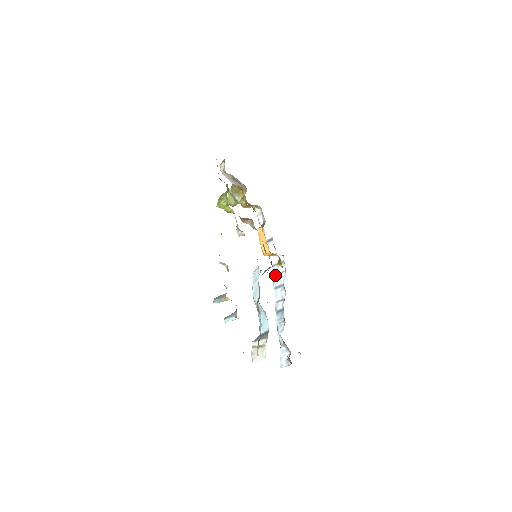
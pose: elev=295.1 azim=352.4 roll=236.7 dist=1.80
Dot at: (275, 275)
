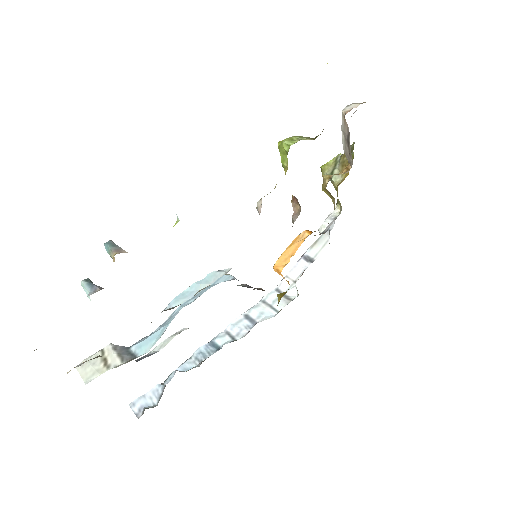
Dot at: (265, 302)
